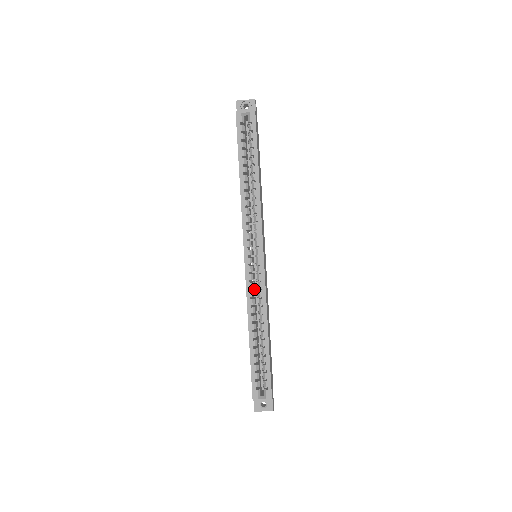
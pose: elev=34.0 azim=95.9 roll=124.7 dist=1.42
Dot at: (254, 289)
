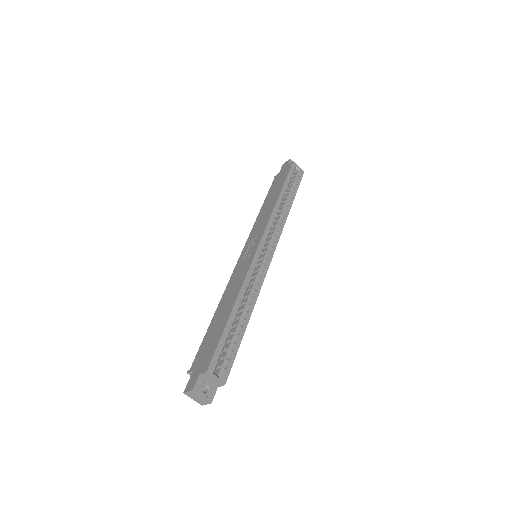
Dot at: occluded
